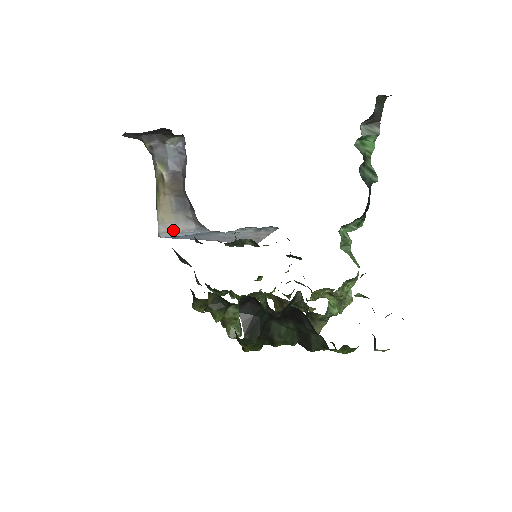
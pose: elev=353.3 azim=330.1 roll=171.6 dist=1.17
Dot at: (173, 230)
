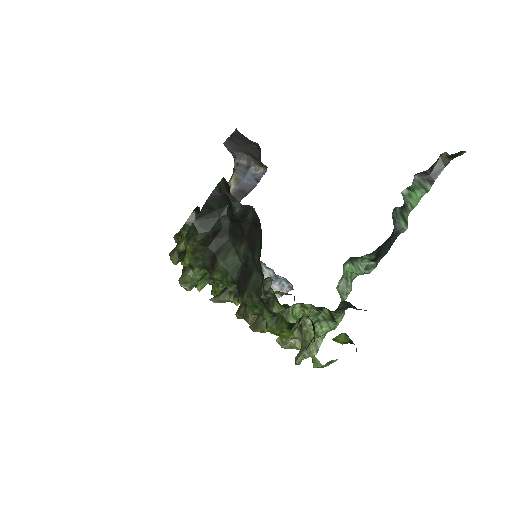
Dot at: occluded
